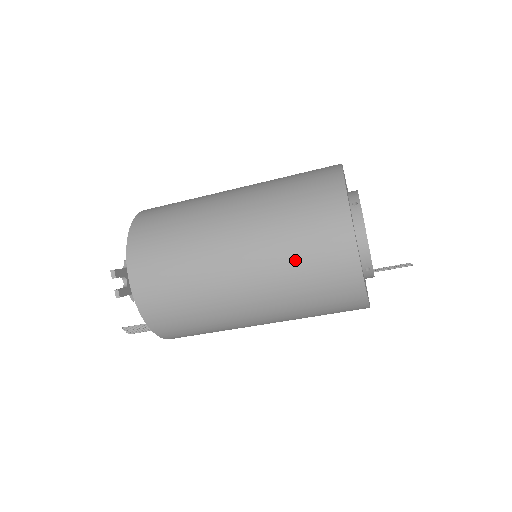
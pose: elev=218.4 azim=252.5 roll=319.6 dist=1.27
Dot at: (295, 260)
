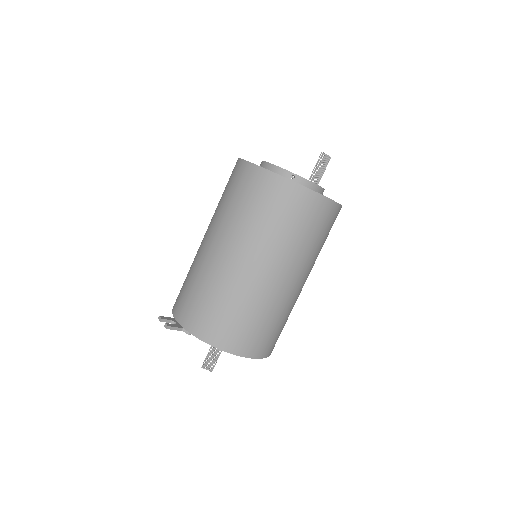
Dot at: (235, 207)
